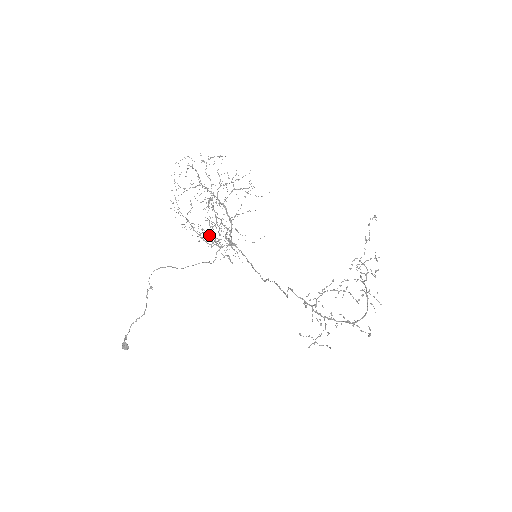
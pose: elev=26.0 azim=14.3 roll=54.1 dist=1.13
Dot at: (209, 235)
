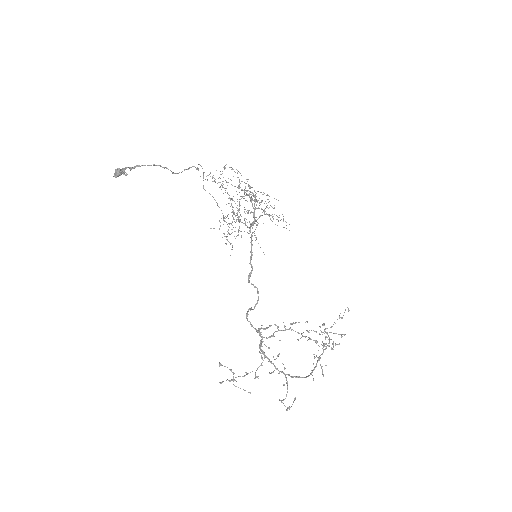
Dot at: occluded
